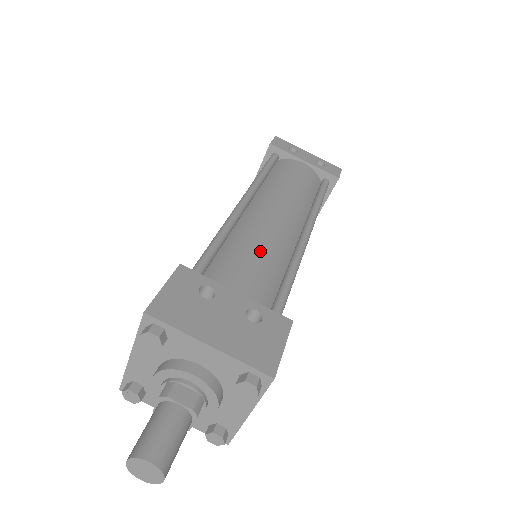
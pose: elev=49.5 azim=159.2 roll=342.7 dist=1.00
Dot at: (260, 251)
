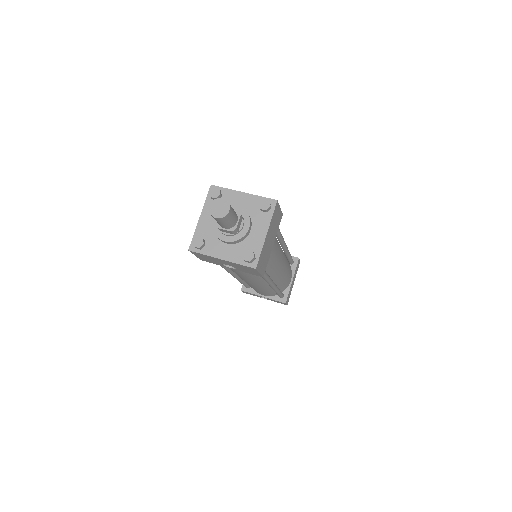
Dot at: occluded
